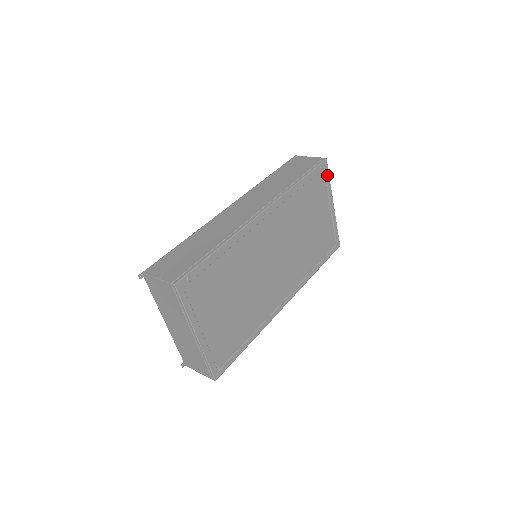
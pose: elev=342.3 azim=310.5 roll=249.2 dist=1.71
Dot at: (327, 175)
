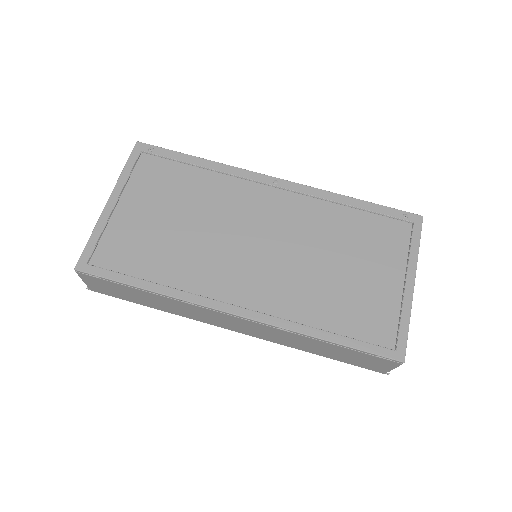
Dot at: (416, 235)
